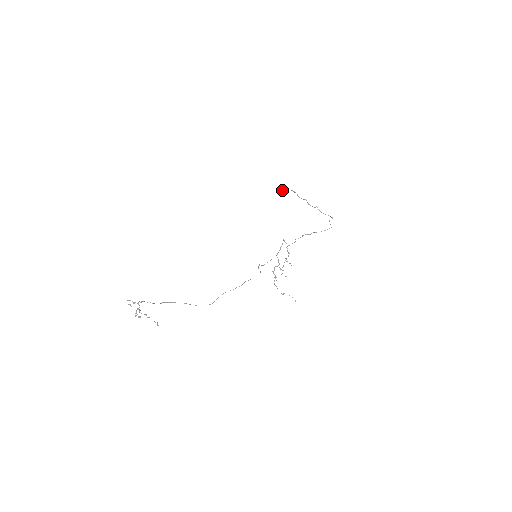
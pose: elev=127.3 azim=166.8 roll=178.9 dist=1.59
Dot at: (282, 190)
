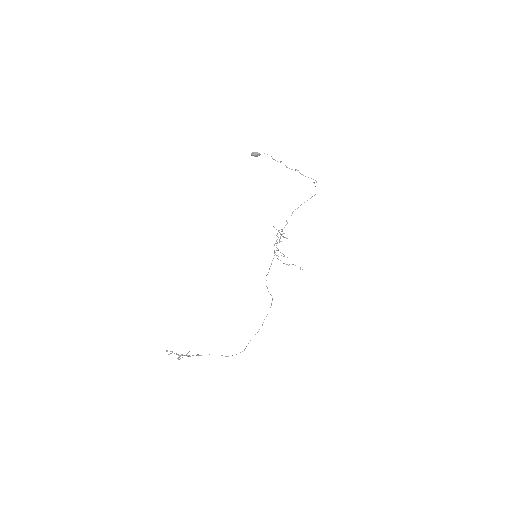
Dot at: (254, 156)
